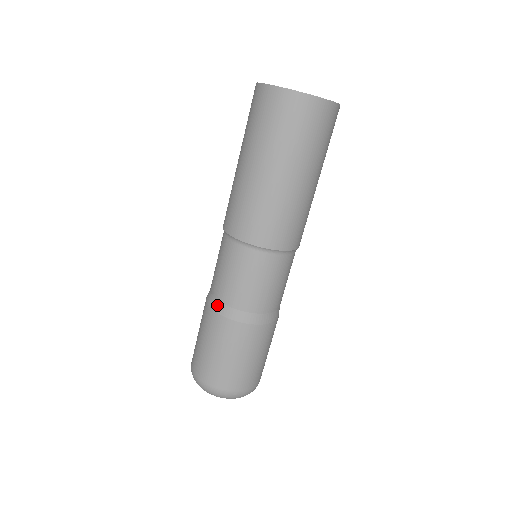
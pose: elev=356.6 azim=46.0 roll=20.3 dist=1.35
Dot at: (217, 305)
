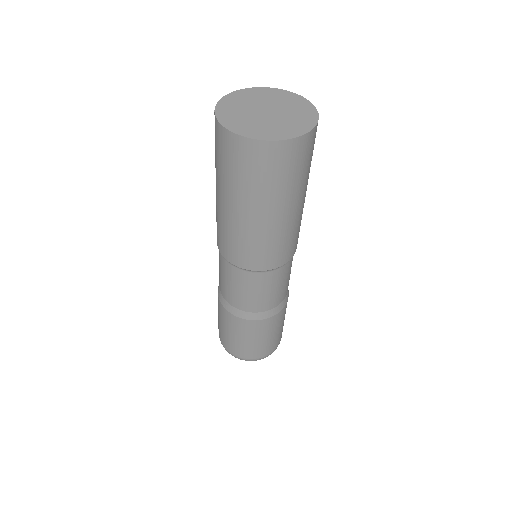
Dot at: (220, 294)
